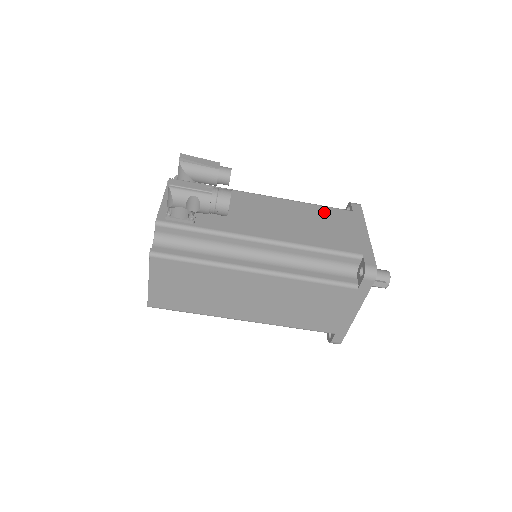
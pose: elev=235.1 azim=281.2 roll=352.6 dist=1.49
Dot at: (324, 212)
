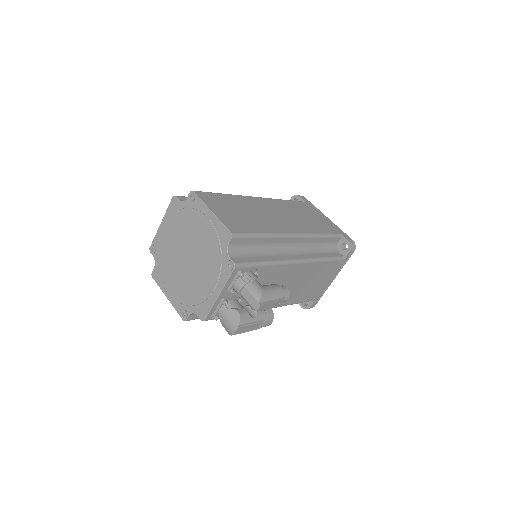
Dot at: (325, 268)
